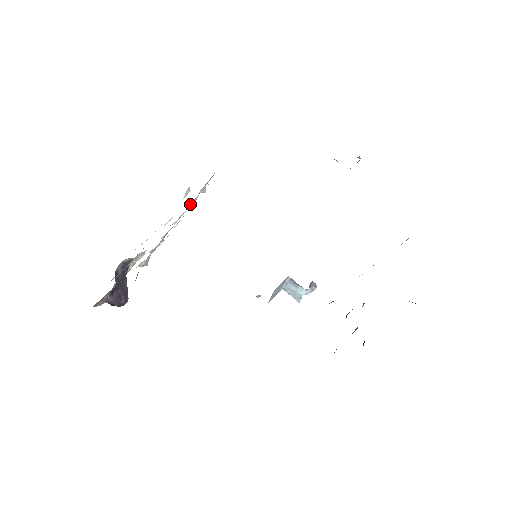
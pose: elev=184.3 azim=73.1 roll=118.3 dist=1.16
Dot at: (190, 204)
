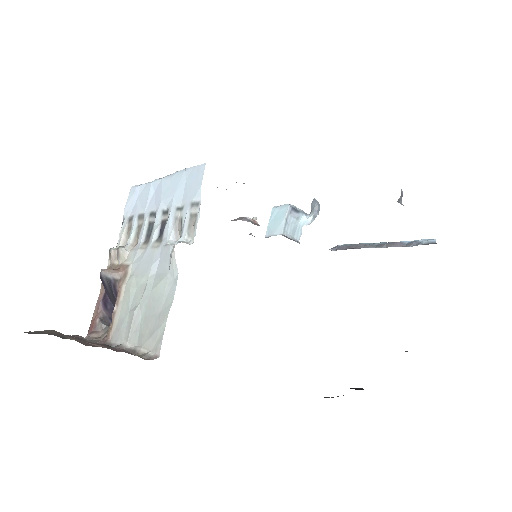
Dot at: (173, 224)
